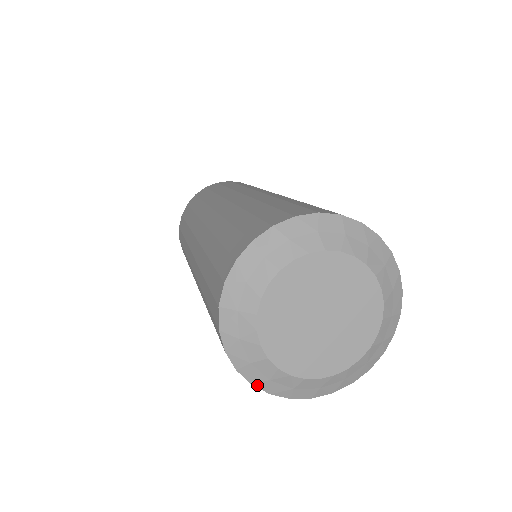
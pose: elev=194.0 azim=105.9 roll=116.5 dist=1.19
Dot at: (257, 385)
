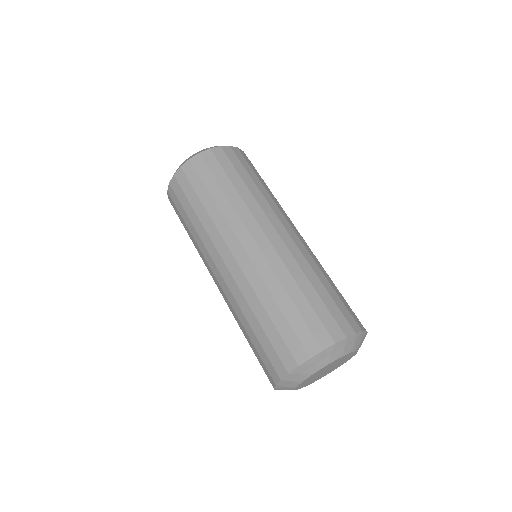
Dot at: (277, 386)
